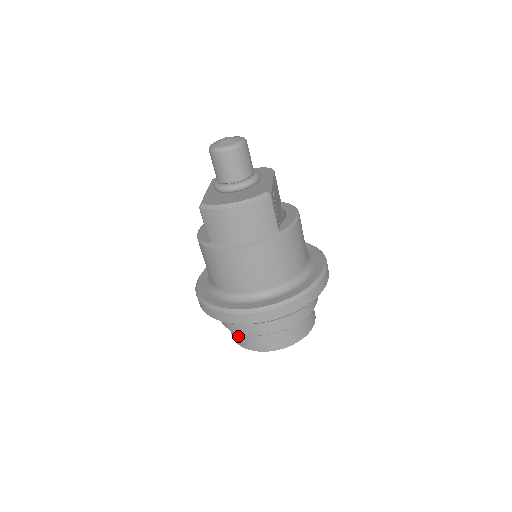
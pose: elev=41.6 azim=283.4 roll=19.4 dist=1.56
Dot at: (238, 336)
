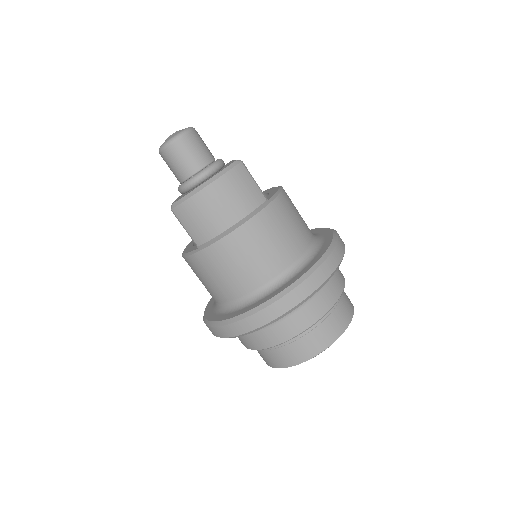
Dot at: (276, 355)
